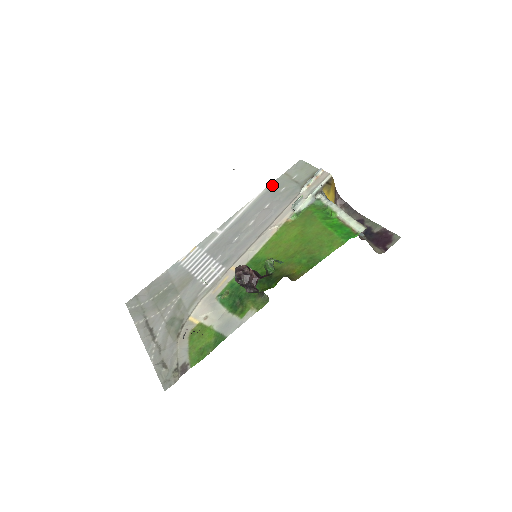
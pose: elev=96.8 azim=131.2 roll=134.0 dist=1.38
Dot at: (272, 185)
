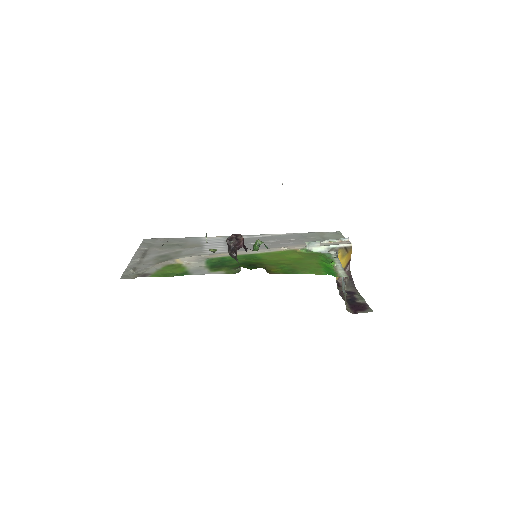
Dot at: (306, 233)
